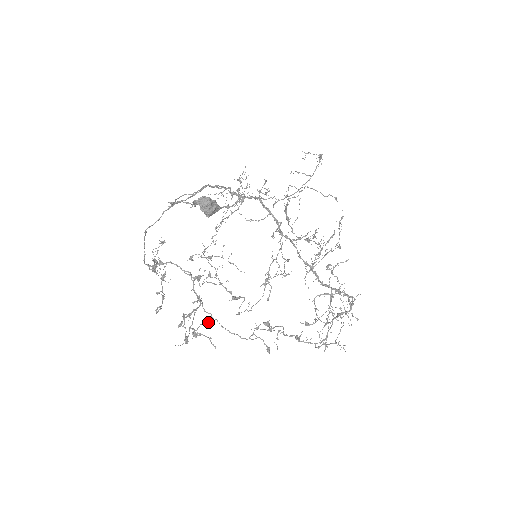
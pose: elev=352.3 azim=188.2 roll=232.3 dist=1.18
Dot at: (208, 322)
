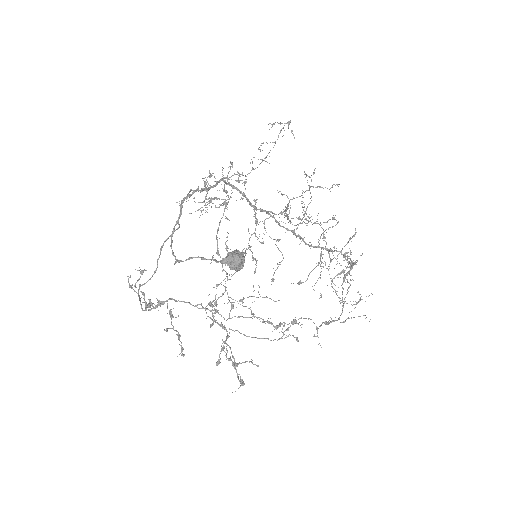
Dot at: (229, 336)
